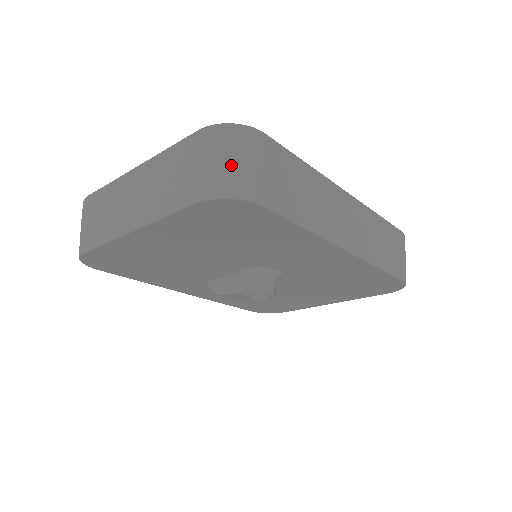
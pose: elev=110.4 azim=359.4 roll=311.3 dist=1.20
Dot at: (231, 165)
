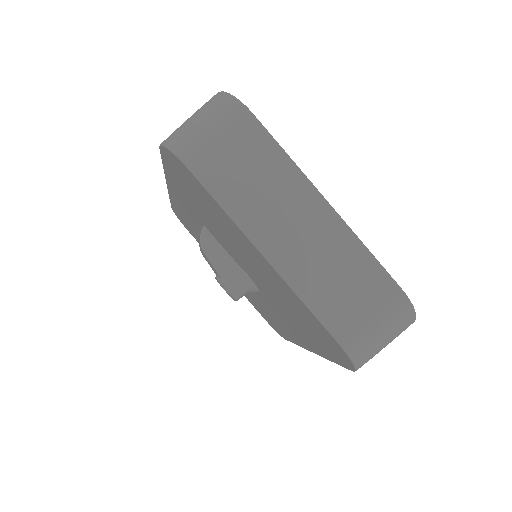
Dot at: (382, 344)
